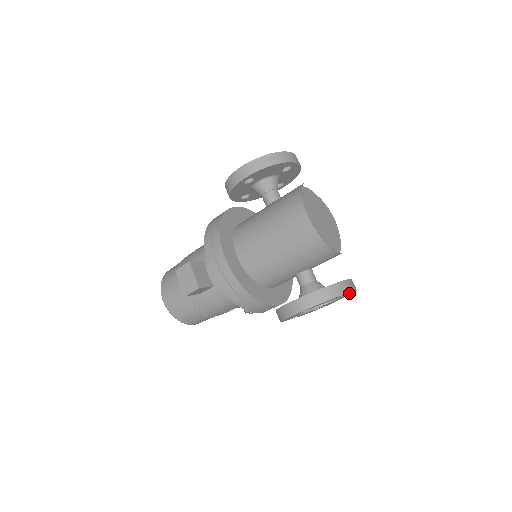
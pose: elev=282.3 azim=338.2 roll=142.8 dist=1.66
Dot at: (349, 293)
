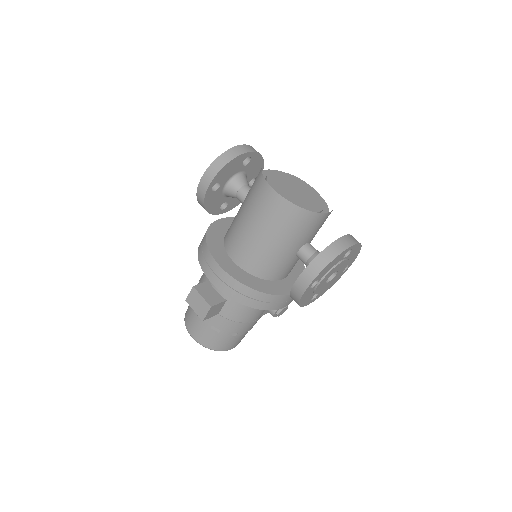
Dot at: (353, 249)
